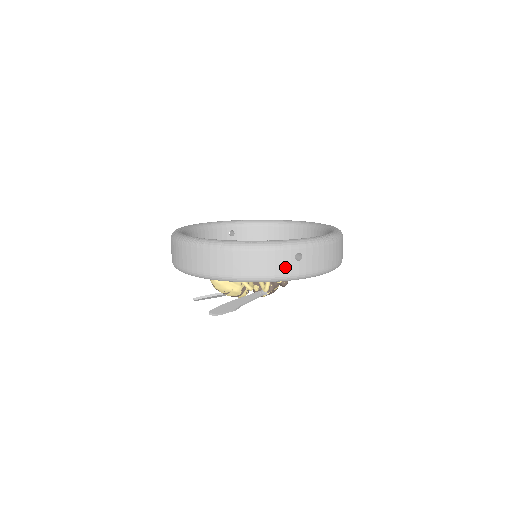
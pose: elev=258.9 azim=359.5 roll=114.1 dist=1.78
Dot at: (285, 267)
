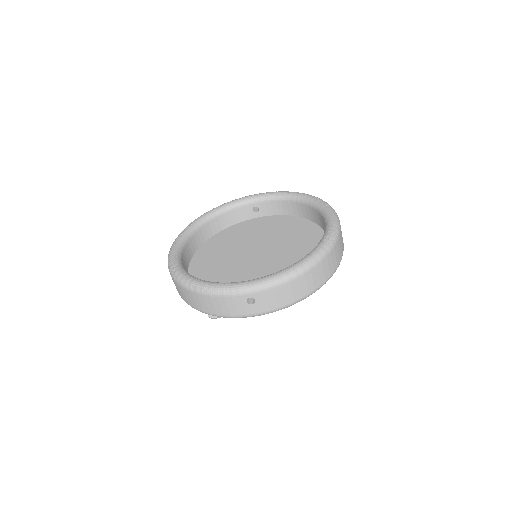
Dot at: (239, 309)
